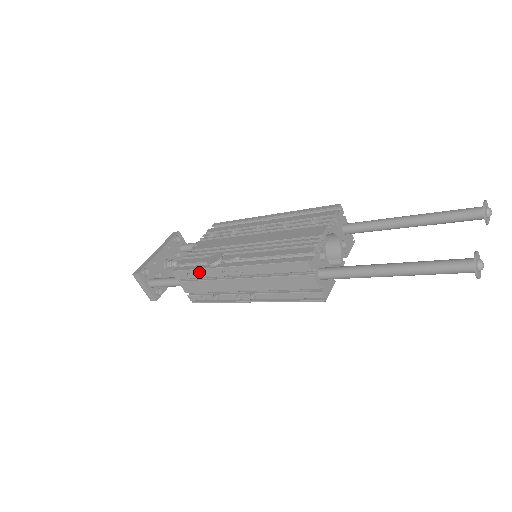
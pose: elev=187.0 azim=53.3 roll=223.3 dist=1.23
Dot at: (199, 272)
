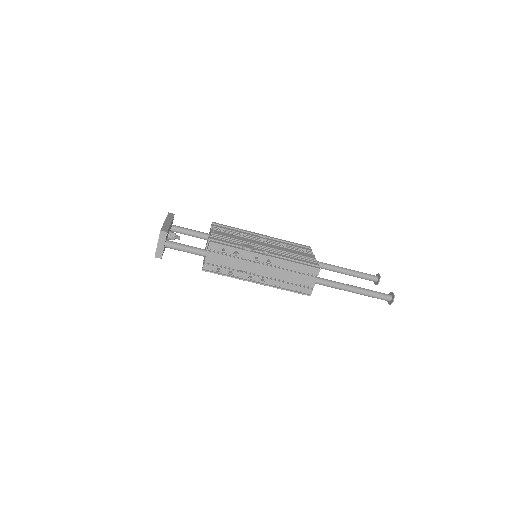
Dot at: (235, 250)
